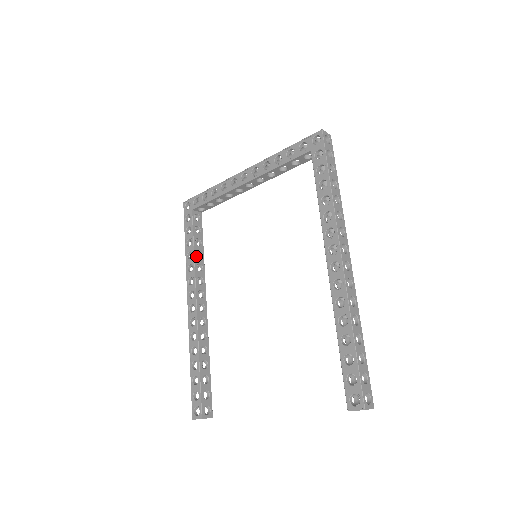
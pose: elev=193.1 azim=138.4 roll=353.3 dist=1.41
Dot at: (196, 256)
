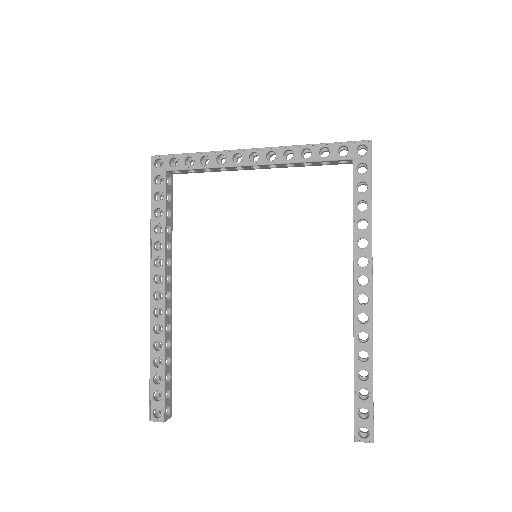
Dot at: (166, 232)
